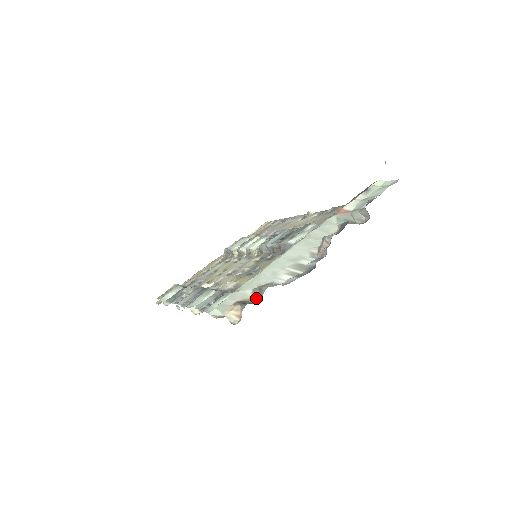
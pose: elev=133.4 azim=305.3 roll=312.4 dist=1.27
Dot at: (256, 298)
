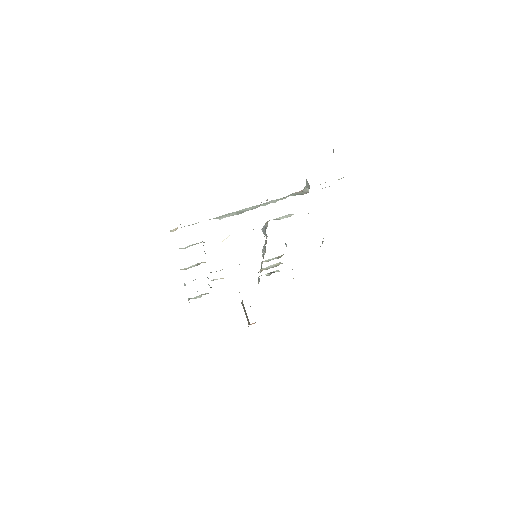
Dot at: occluded
